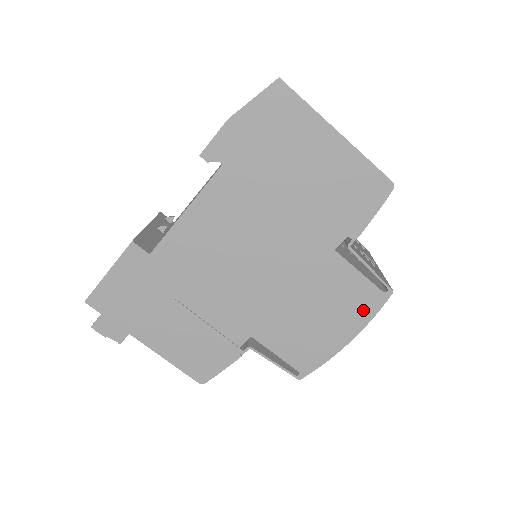
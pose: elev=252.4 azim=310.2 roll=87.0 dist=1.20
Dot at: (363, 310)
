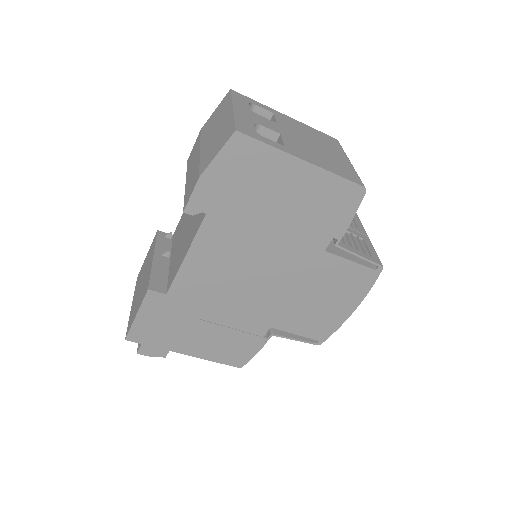
Dot at: (360, 286)
